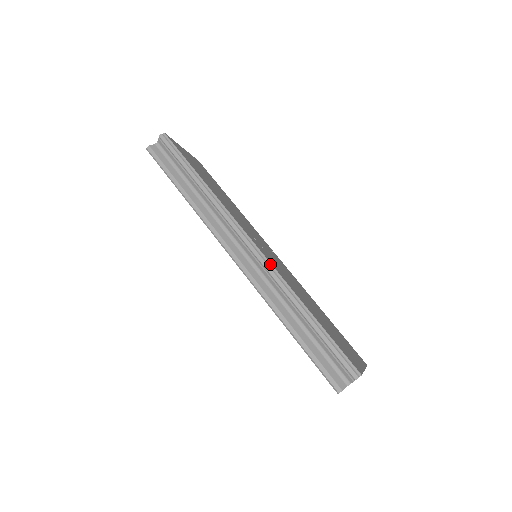
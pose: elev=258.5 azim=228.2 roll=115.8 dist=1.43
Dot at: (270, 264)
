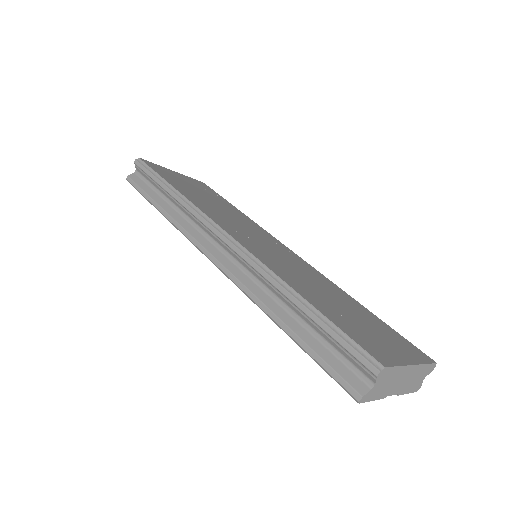
Dot at: (248, 253)
